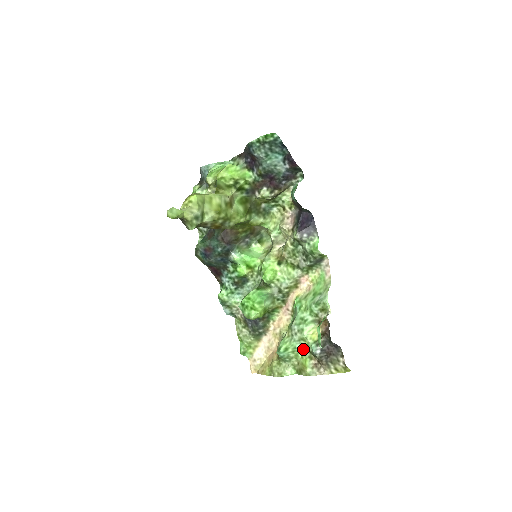
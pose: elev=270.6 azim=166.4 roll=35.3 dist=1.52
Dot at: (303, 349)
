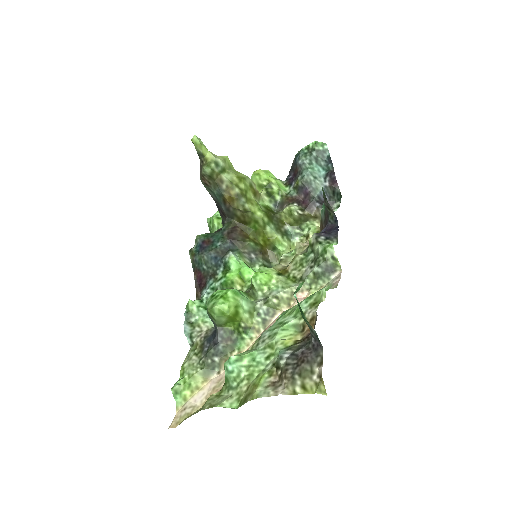
Dot at: (265, 362)
